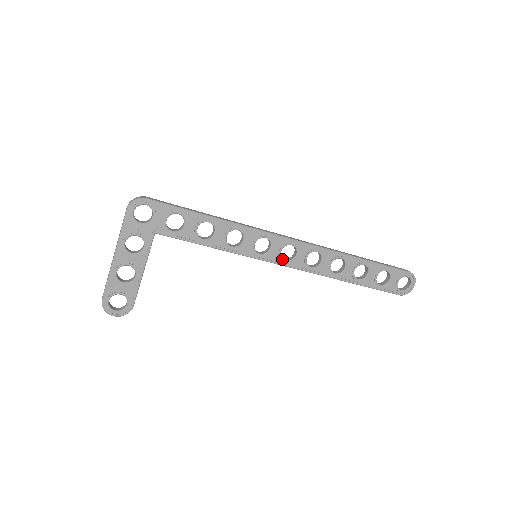
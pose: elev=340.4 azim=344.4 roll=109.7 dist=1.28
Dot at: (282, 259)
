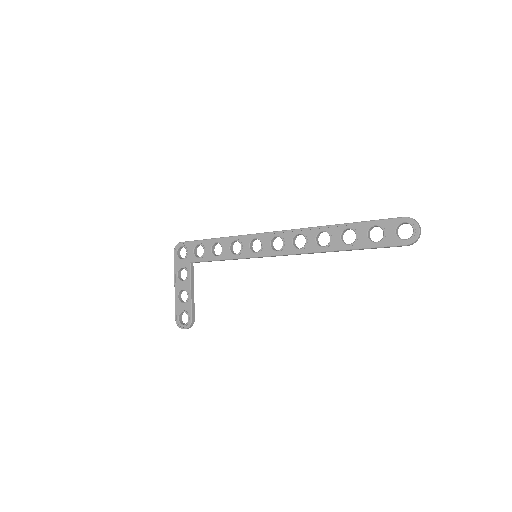
Dot at: (273, 251)
